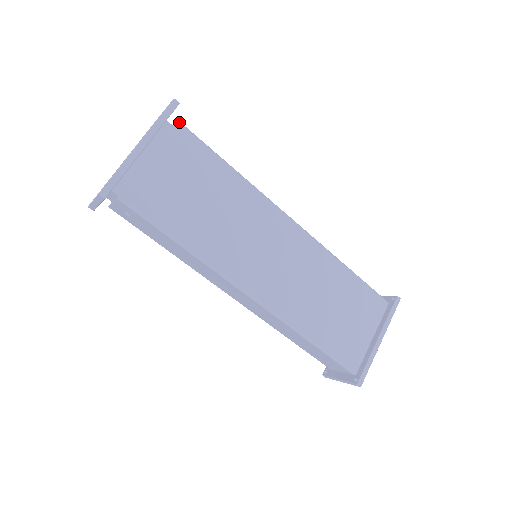
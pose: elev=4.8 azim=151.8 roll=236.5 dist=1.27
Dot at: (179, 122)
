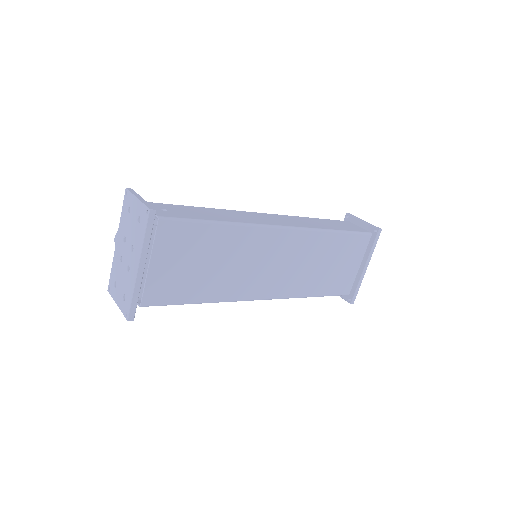
Dot at: (161, 219)
